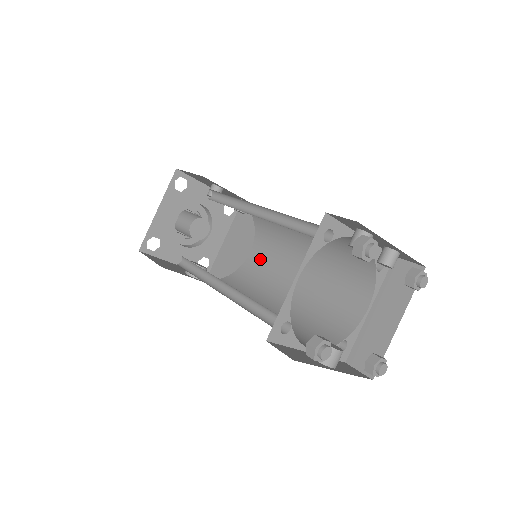
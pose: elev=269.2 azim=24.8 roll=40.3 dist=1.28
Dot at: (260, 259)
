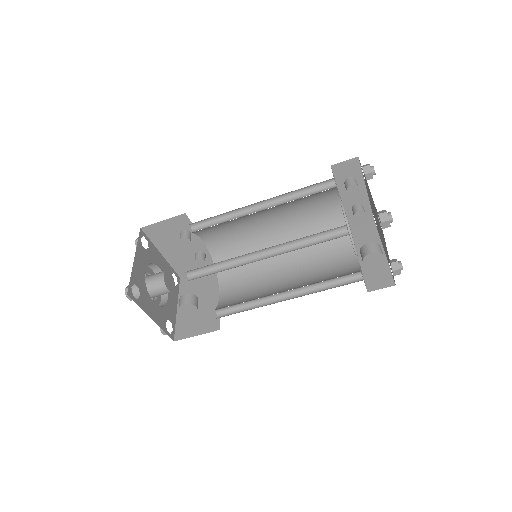
Dot at: (235, 291)
